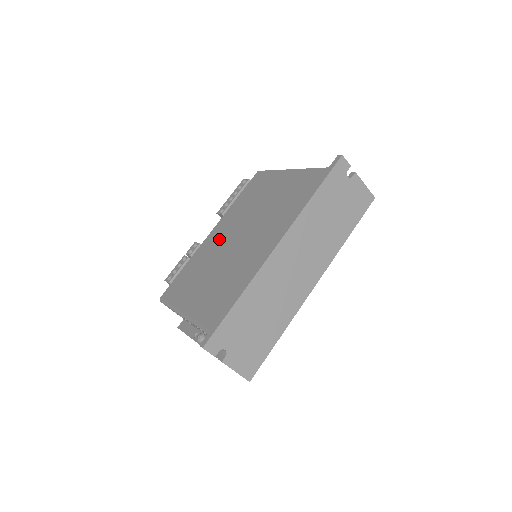
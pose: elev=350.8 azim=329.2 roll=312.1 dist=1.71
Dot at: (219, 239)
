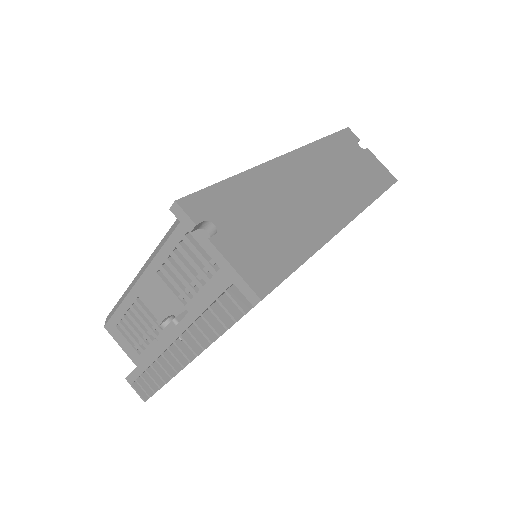
Dot at: occluded
